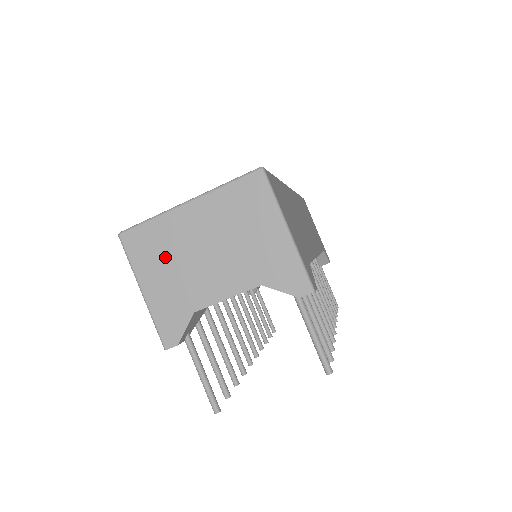
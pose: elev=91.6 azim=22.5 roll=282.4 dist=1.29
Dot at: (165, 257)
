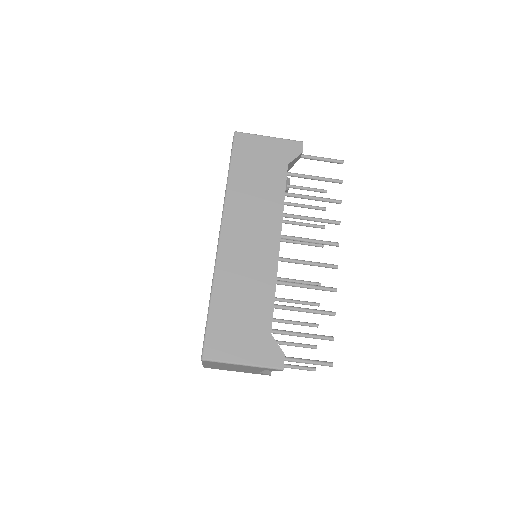
Dot at: occluded
